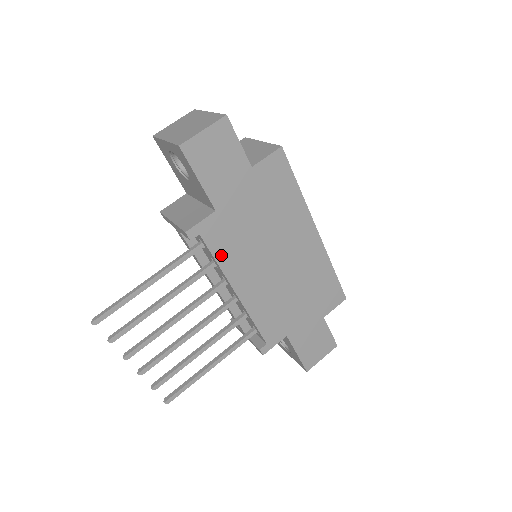
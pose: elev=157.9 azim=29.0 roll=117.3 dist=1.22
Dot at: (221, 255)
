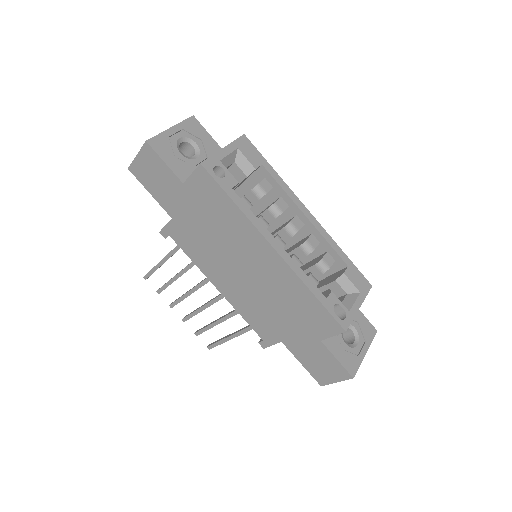
Dot at: (191, 254)
